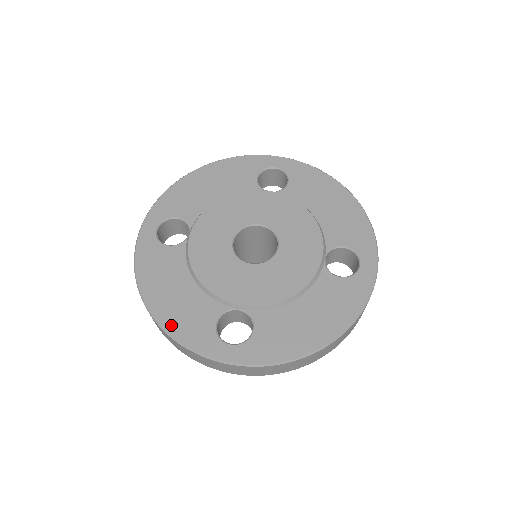
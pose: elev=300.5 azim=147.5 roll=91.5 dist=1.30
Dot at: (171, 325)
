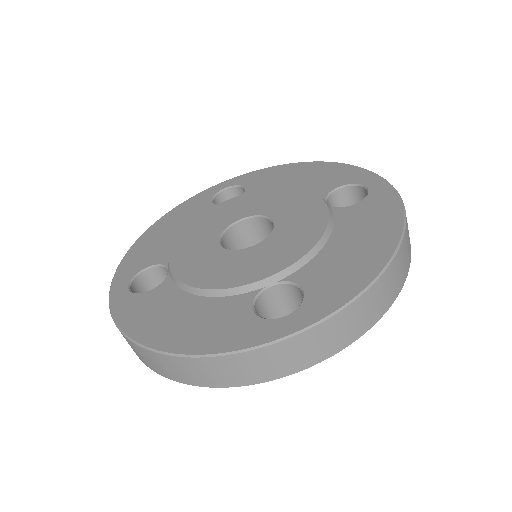
Dot at: (198, 345)
